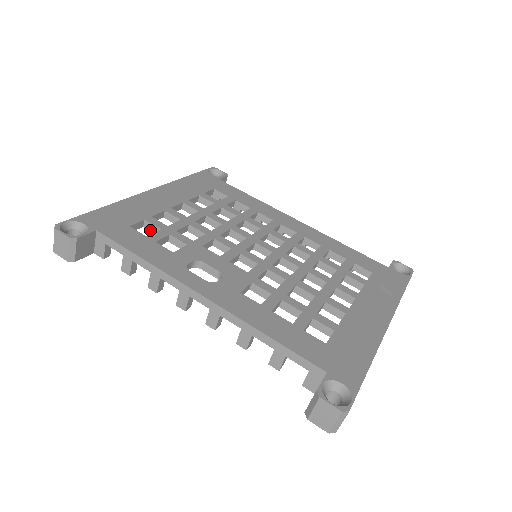
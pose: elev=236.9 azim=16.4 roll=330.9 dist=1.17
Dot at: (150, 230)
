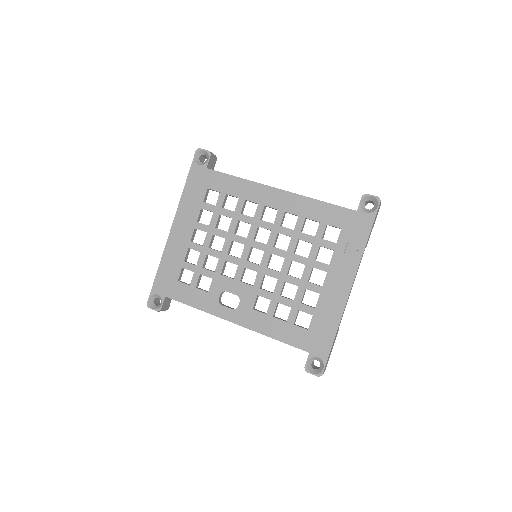
Dot at: occluded
